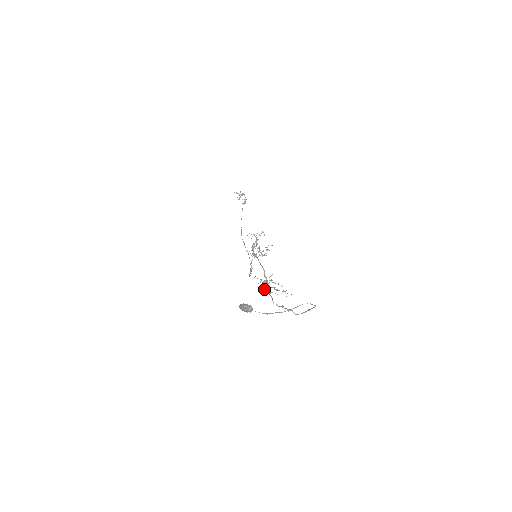
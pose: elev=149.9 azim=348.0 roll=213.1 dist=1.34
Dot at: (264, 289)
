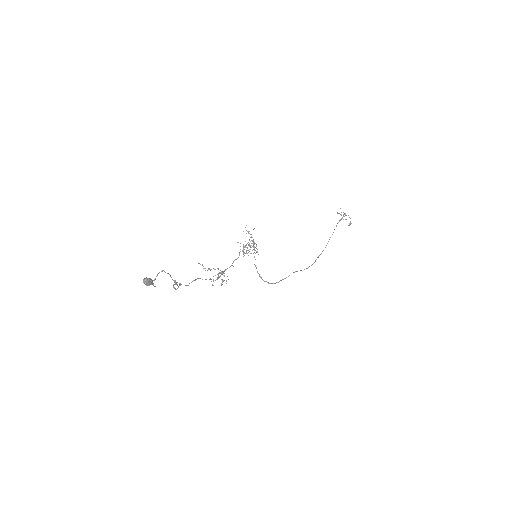
Dot at: (216, 279)
